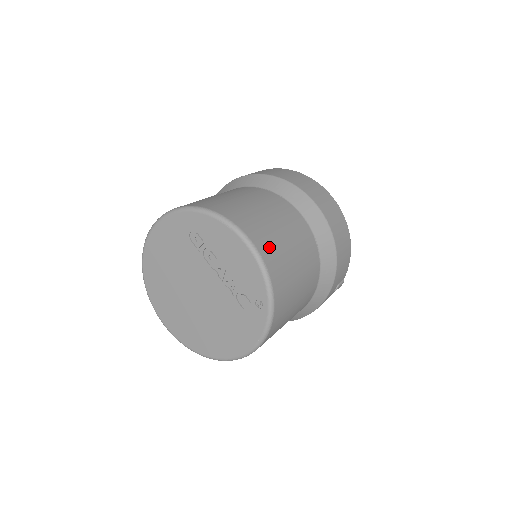
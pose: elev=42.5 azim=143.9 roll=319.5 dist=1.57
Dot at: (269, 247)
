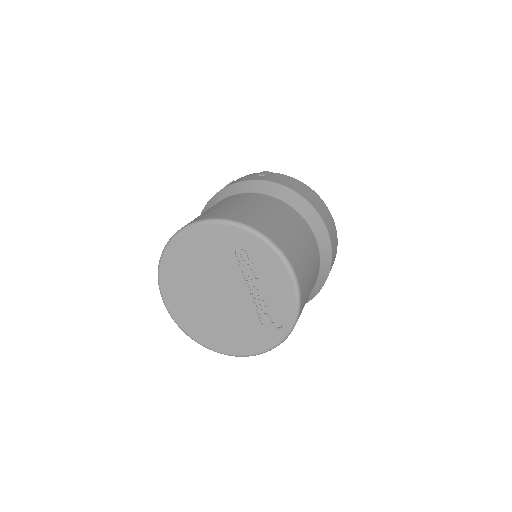
Dot at: (304, 282)
